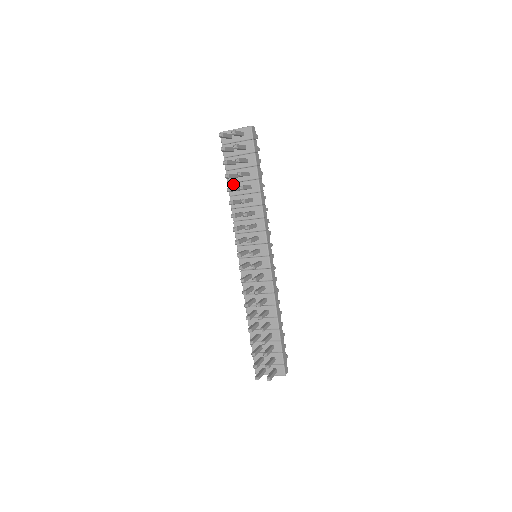
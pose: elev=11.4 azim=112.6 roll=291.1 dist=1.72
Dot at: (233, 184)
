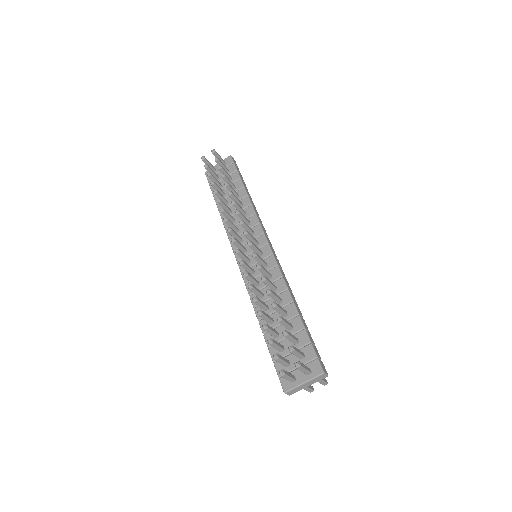
Dot at: occluded
